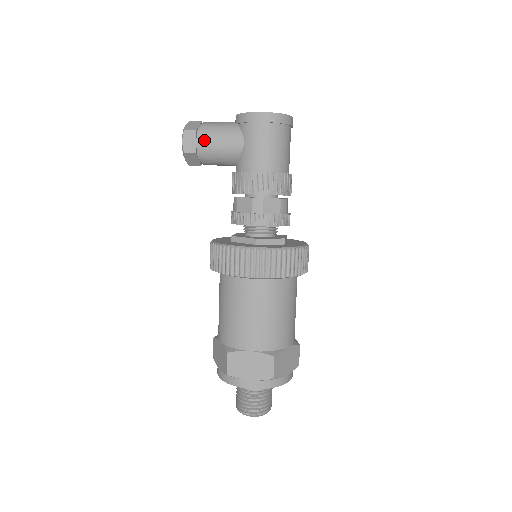
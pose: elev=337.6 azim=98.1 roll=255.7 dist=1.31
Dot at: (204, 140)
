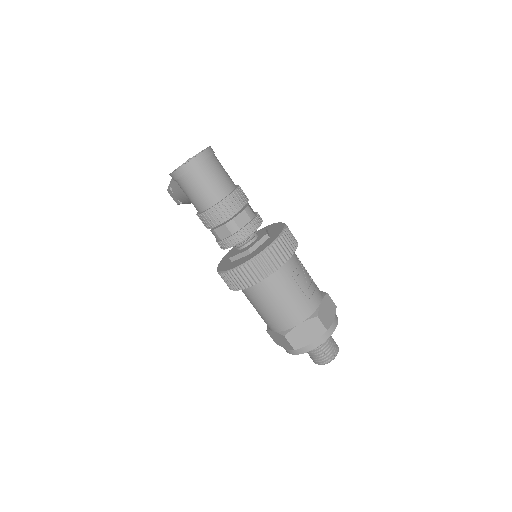
Dot at: (175, 195)
